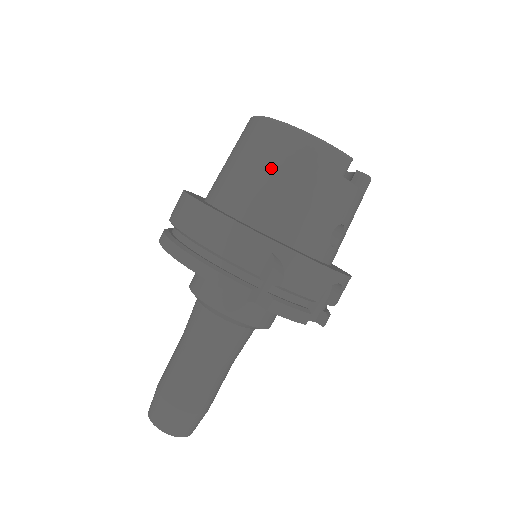
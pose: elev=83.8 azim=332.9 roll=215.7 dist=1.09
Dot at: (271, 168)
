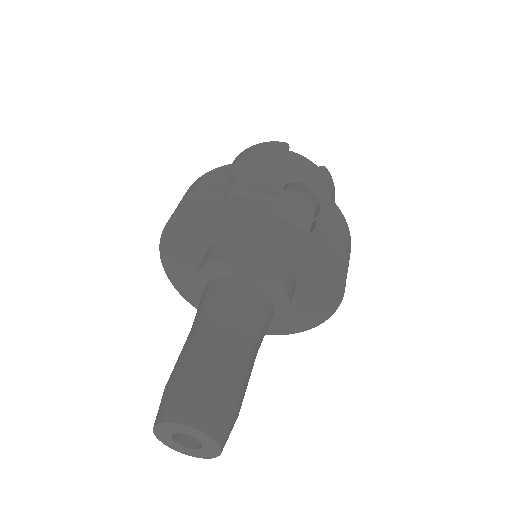
Dot at: occluded
